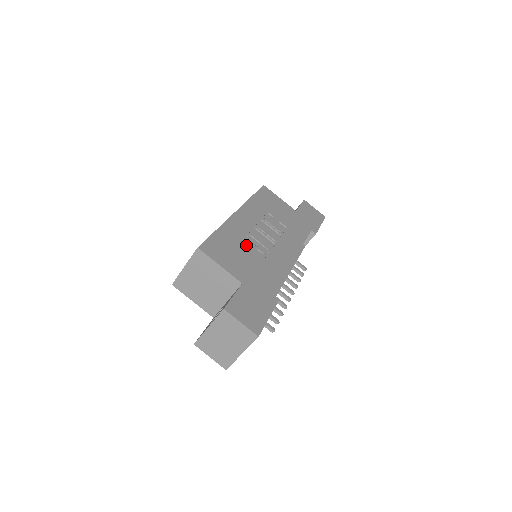
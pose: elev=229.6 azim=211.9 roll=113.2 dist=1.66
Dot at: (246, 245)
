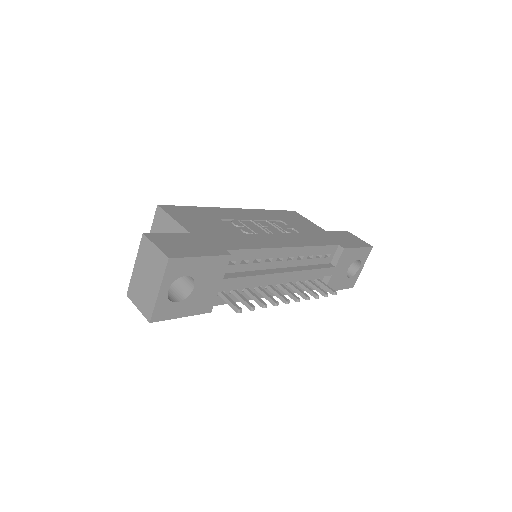
Dot at: (227, 223)
